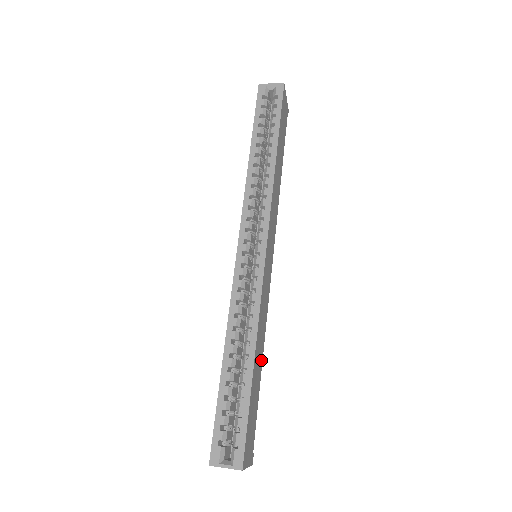
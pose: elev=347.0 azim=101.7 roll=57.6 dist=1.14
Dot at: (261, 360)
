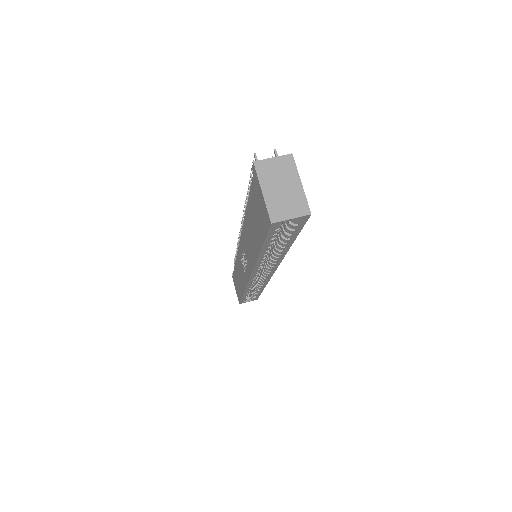
Dot at: occluded
